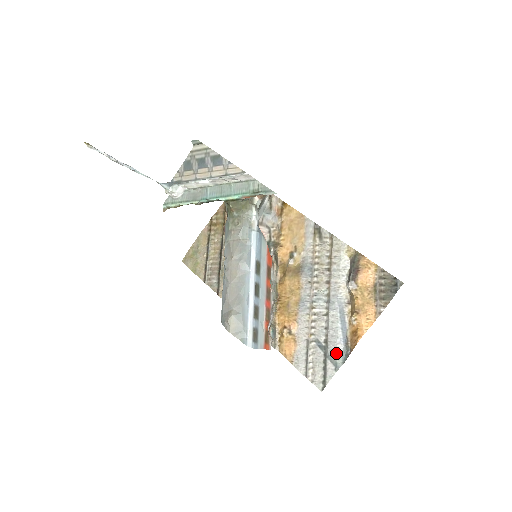
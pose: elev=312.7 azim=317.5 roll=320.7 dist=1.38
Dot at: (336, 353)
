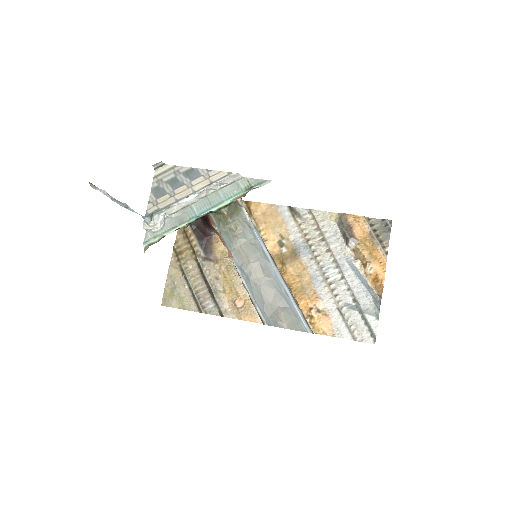
Dot at: (369, 305)
